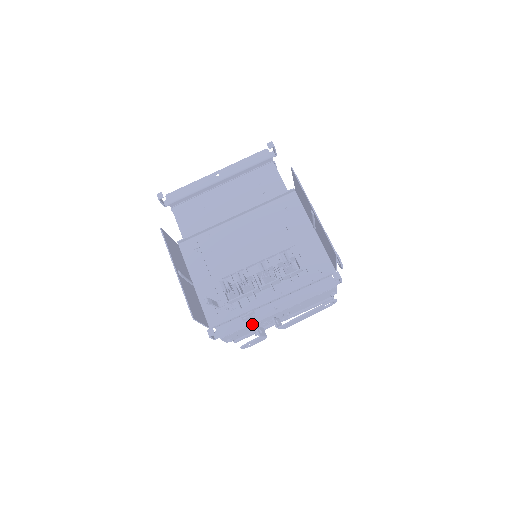
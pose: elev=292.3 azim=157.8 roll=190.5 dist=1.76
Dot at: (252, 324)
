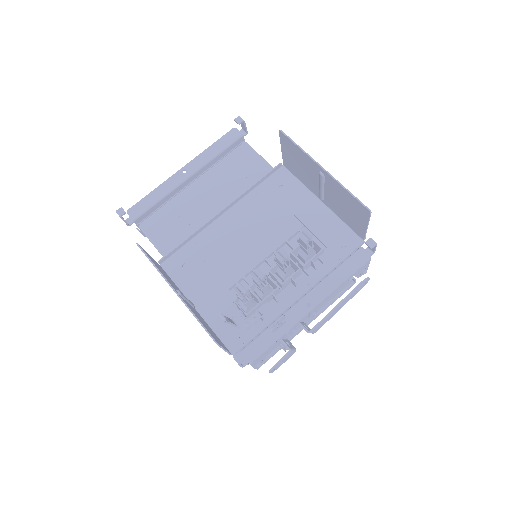
Dot at: occluded
